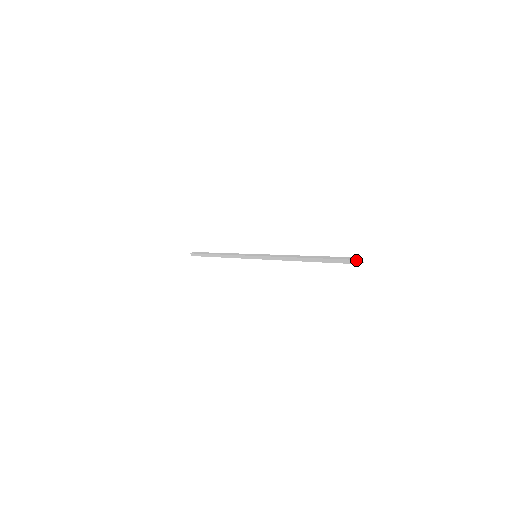
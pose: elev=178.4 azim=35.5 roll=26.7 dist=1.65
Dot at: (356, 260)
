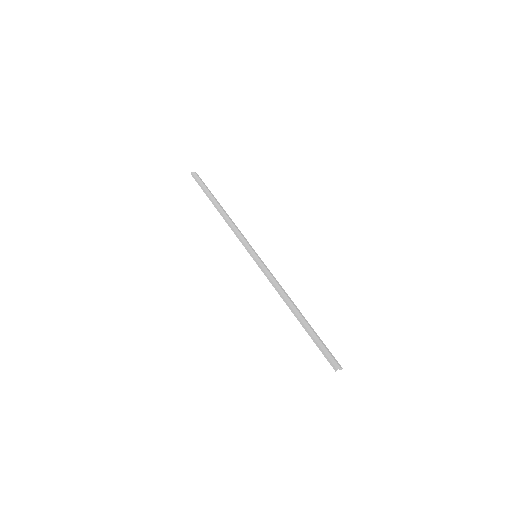
Dot at: (338, 366)
